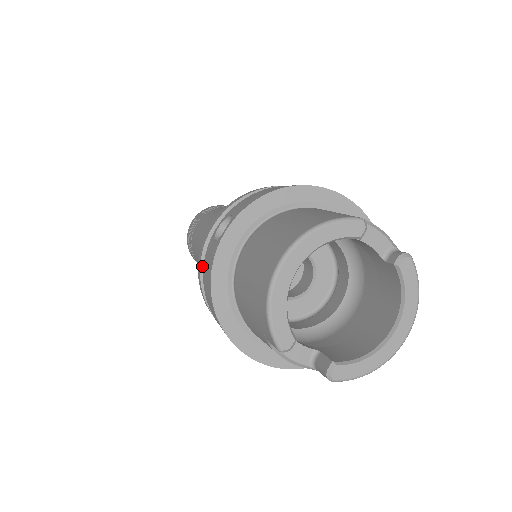
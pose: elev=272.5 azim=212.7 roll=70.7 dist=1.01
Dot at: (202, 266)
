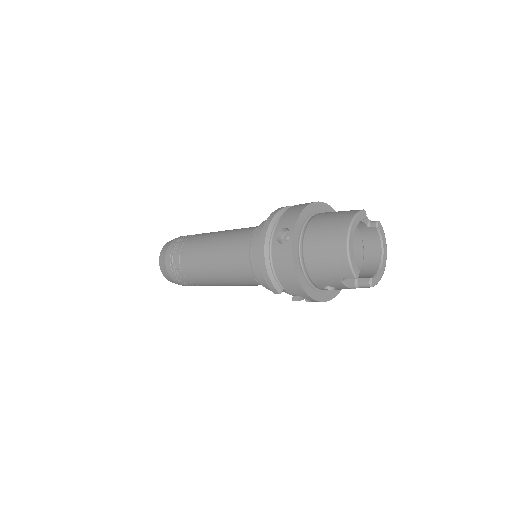
Dot at: (266, 263)
